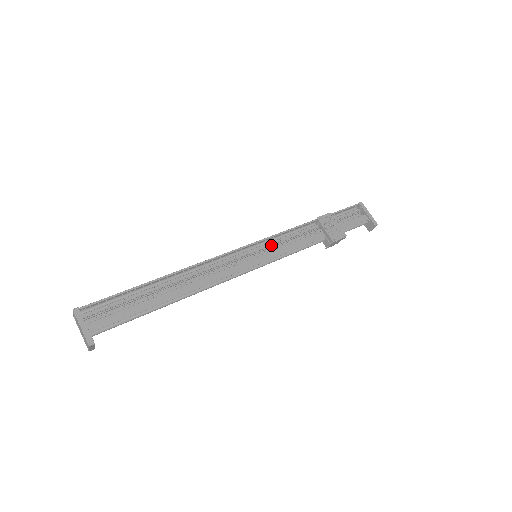
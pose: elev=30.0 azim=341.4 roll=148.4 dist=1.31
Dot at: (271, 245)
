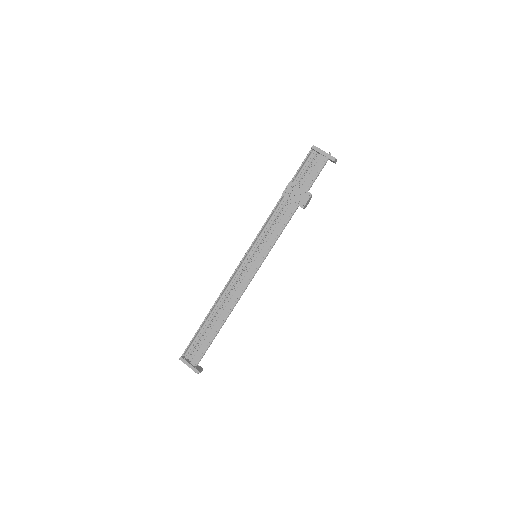
Dot at: (261, 241)
